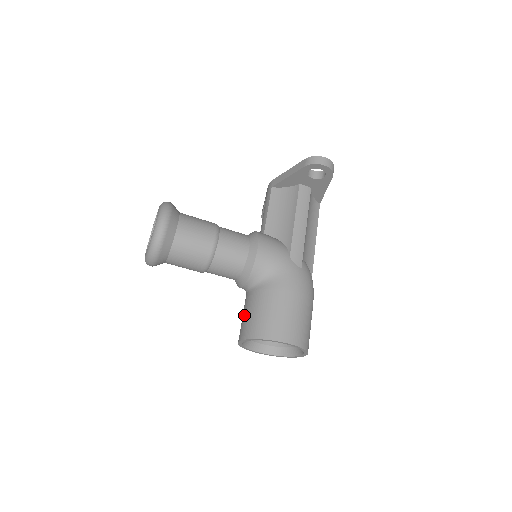
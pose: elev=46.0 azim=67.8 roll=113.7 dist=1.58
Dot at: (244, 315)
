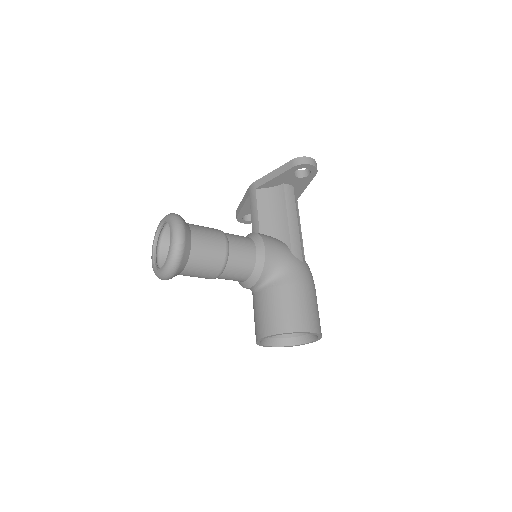
Dot at: (259, 313)
